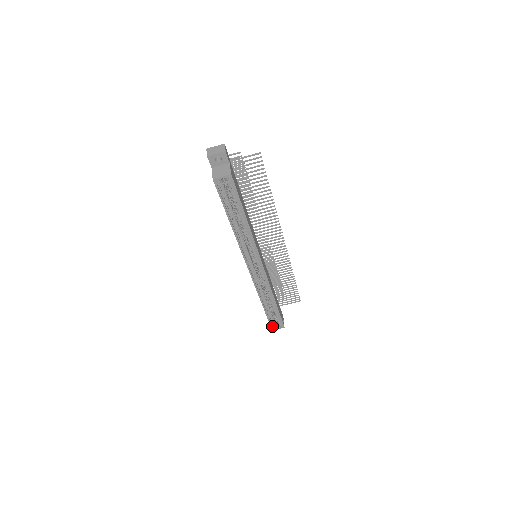
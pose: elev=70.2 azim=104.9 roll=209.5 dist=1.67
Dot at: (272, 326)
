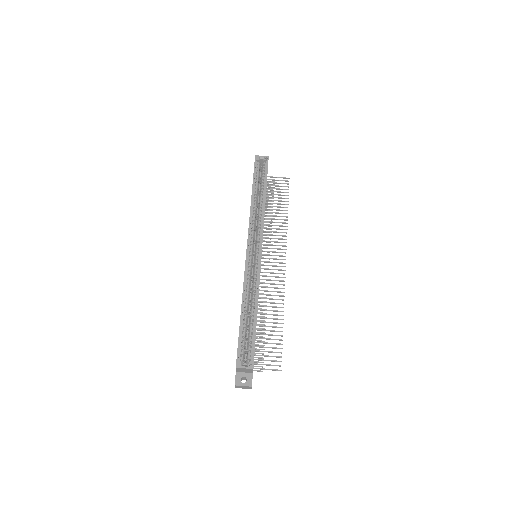
Dot at: (238, 361)
